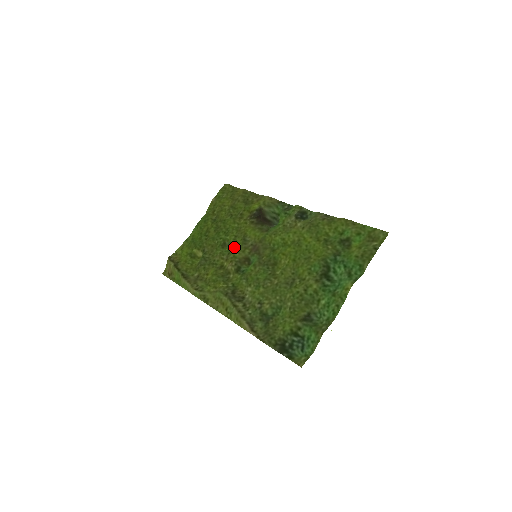
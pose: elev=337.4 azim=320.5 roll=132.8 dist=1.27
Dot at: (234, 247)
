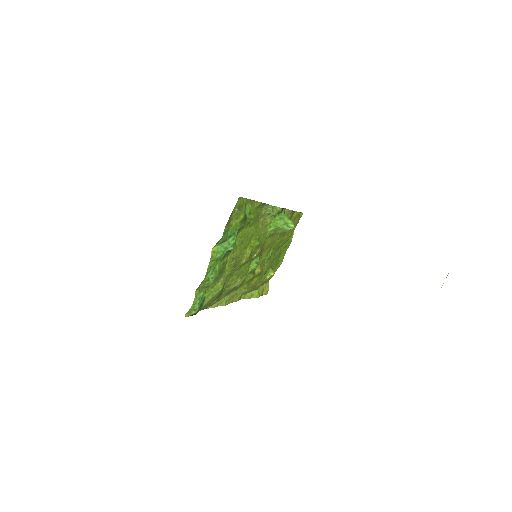
Dot at: (265, 256)
